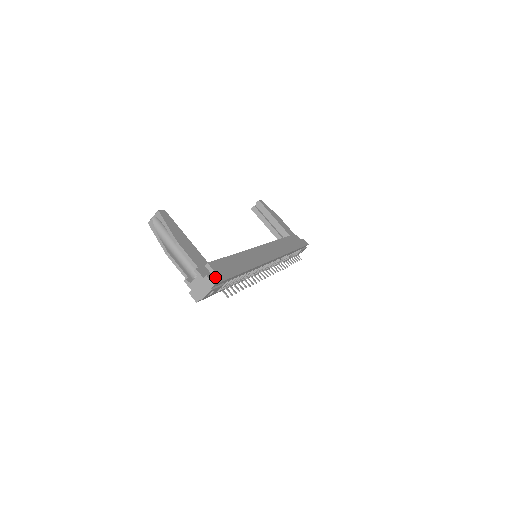
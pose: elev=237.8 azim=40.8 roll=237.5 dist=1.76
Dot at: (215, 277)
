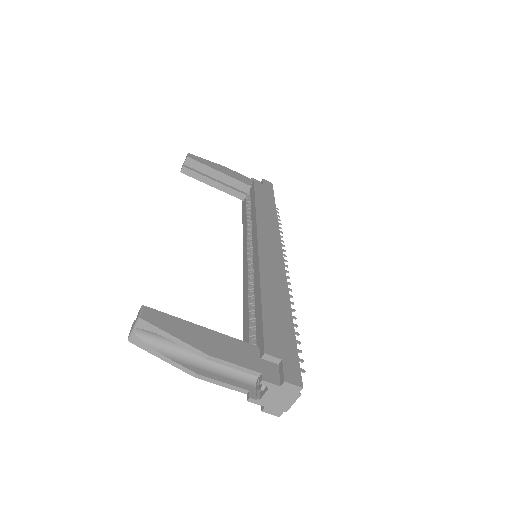
Dot at: (291, 370)
